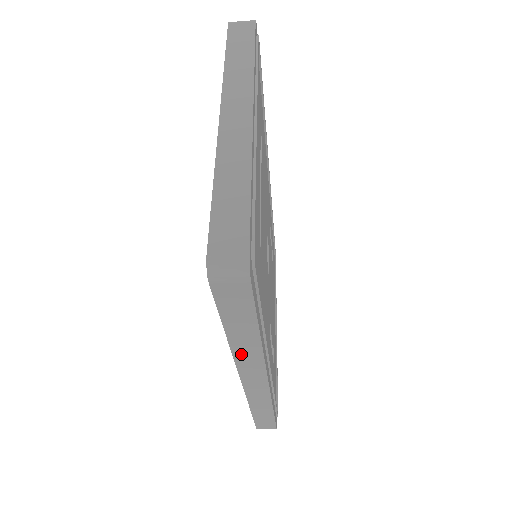
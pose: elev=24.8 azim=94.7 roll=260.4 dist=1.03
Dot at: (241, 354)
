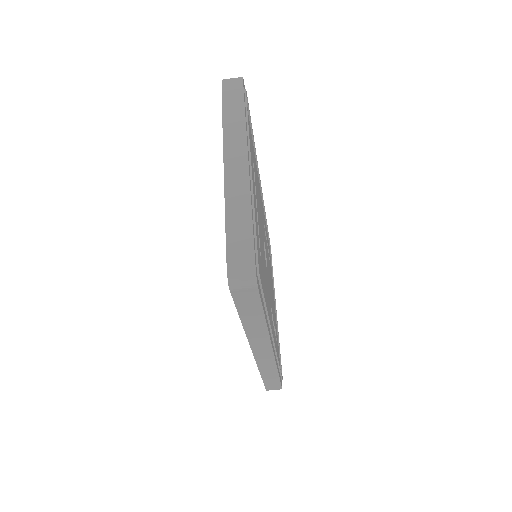
Dot at: (253, 335)
